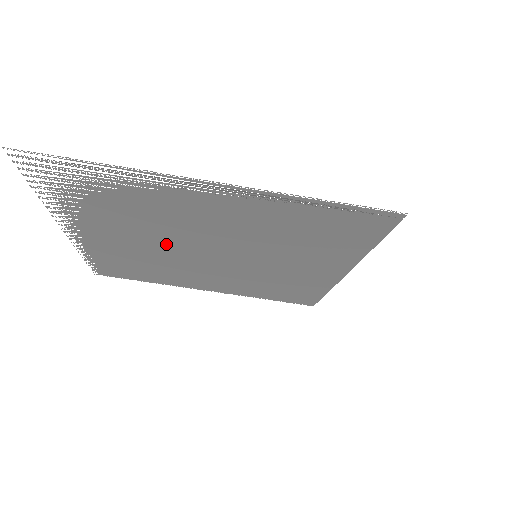
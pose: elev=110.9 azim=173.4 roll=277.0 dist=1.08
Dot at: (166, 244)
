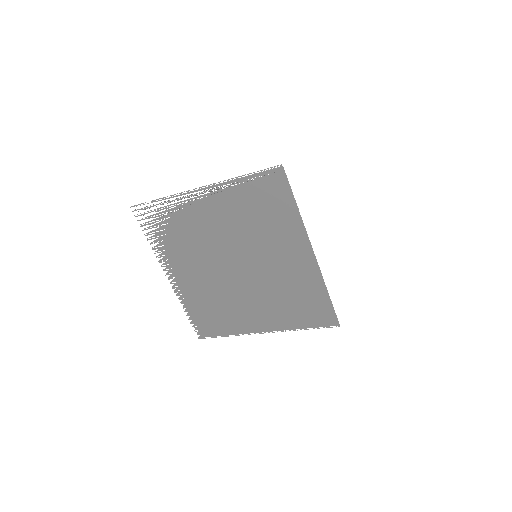
Dot at: (212, 267)
